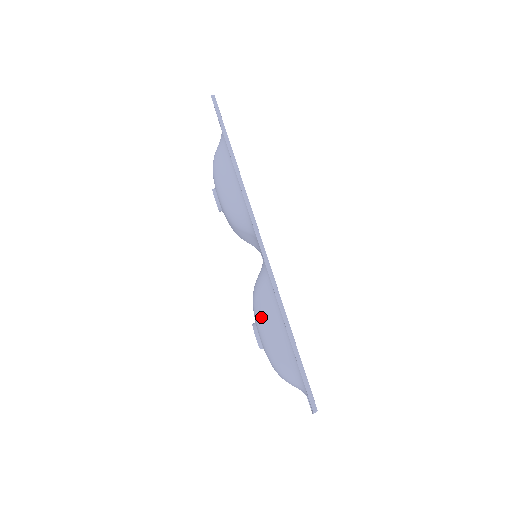
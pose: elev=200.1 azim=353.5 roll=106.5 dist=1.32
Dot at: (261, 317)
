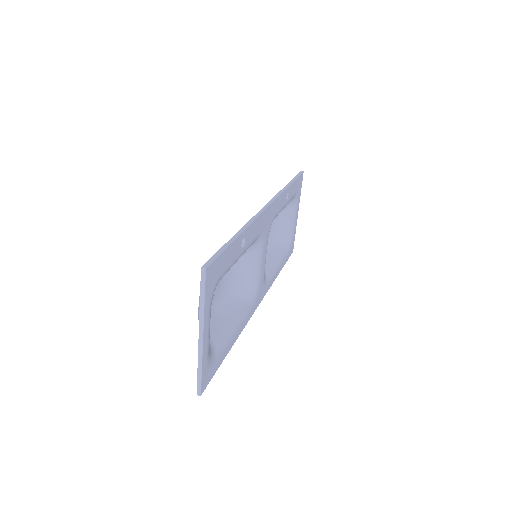
Dot at: occluded
